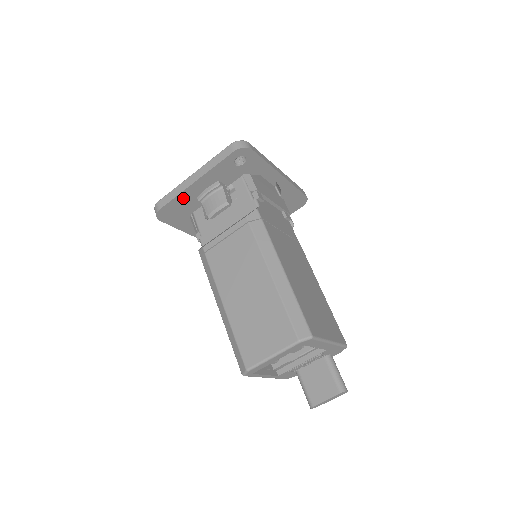
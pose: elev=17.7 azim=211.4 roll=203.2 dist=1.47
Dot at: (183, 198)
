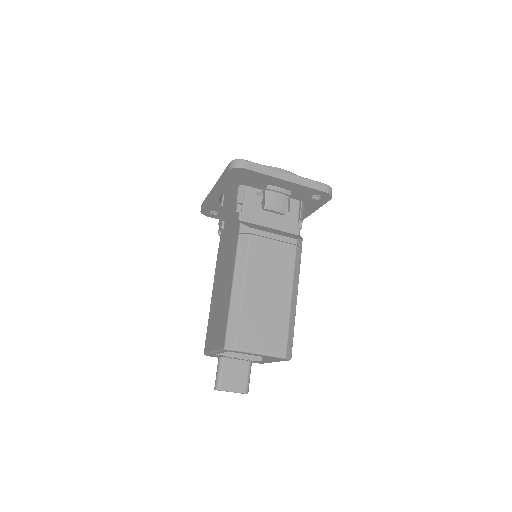
Dot at: (263, 178)
